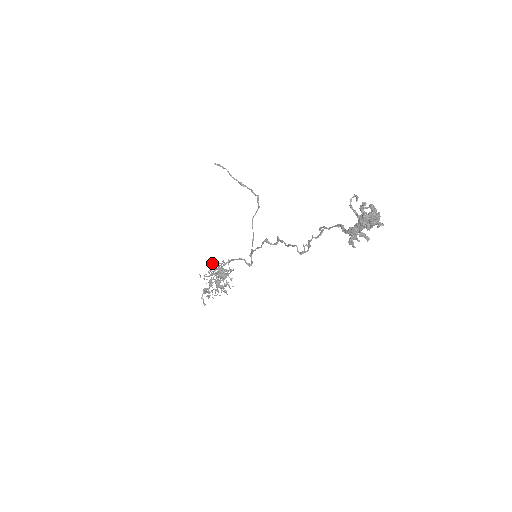
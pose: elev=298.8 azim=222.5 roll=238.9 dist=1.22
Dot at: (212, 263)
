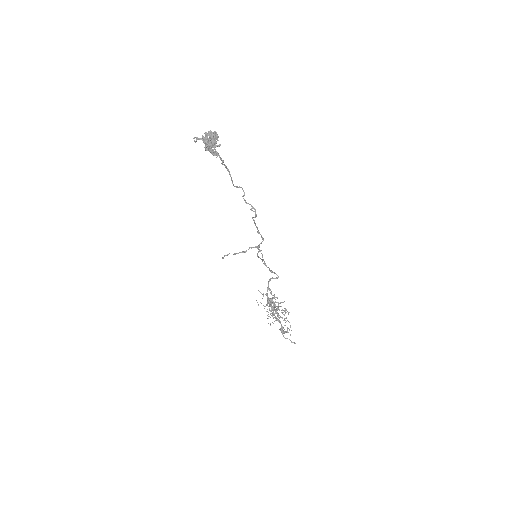
Dot at: occluded
